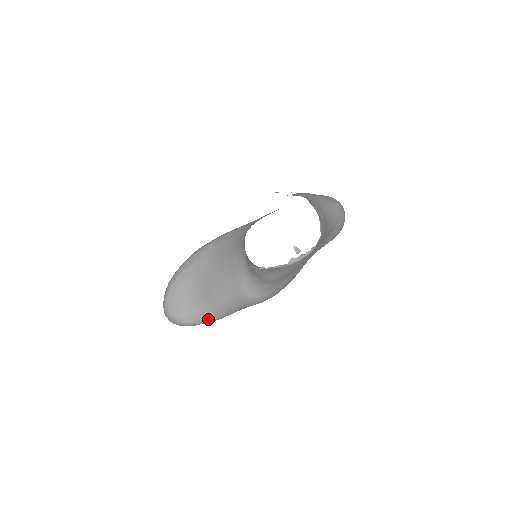
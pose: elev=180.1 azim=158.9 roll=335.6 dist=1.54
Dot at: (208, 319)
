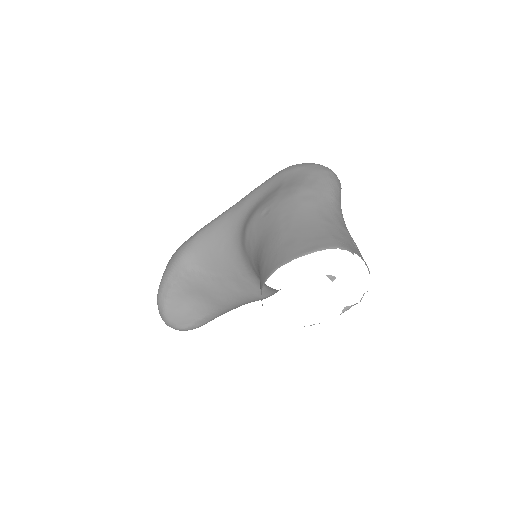
Dot at: (218, 316)
